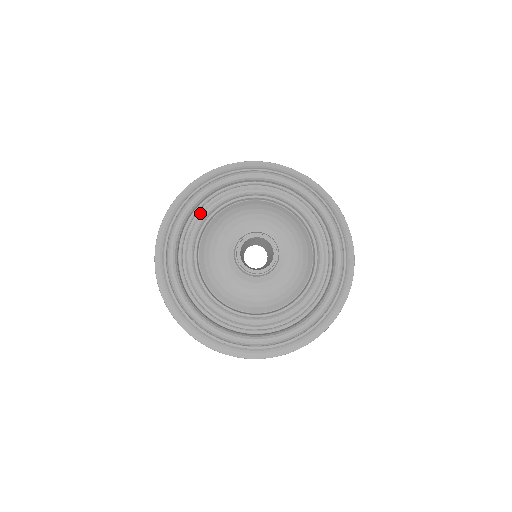
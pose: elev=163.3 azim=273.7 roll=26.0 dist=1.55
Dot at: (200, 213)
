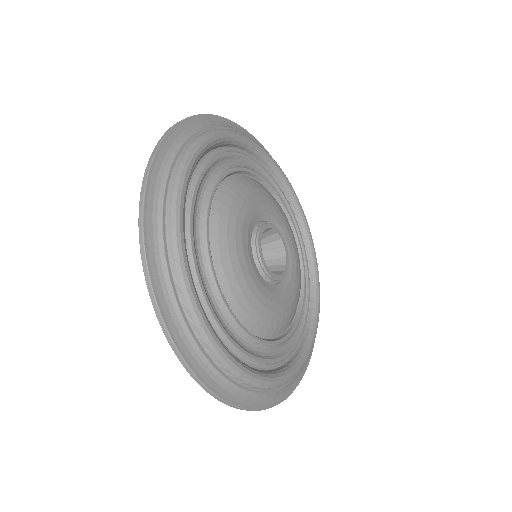
Dot at: (227, 155)
